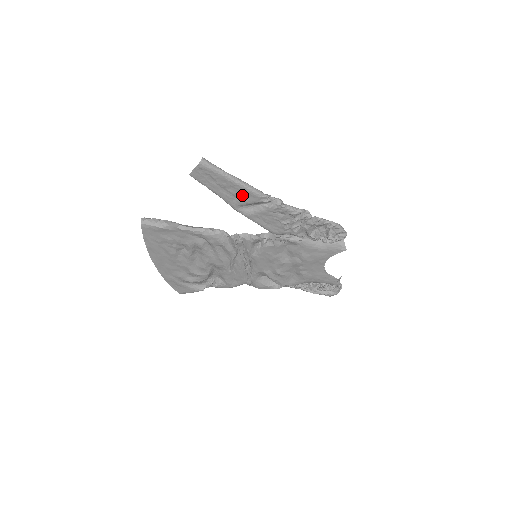
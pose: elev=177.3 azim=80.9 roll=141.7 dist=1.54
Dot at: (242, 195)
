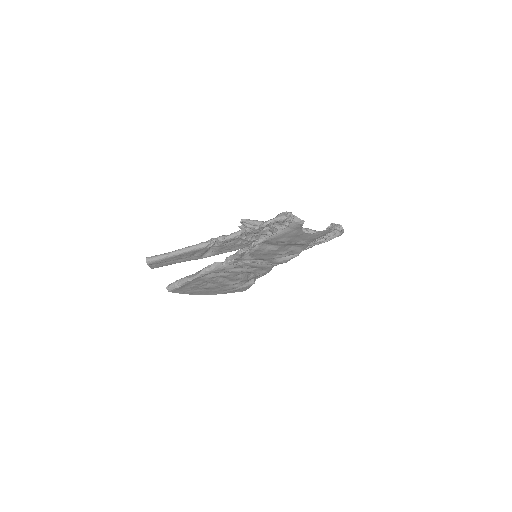
Dot at: (194, 253)
